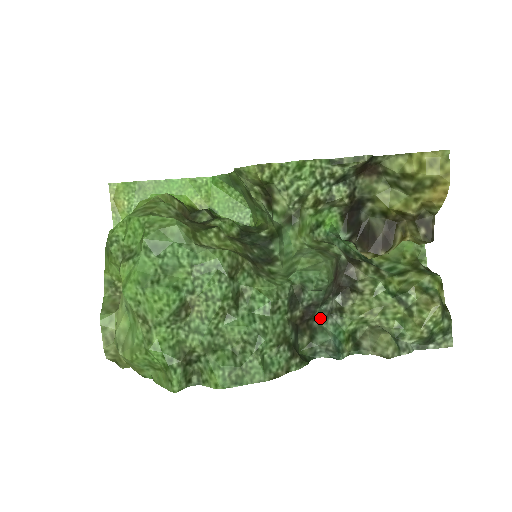
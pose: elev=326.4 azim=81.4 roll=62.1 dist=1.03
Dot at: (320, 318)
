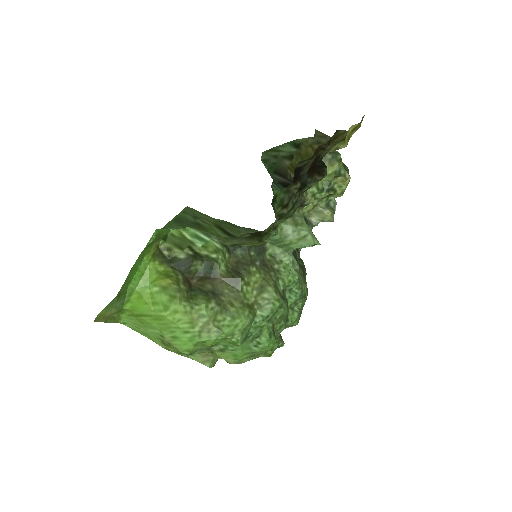
Dot at: occluded
